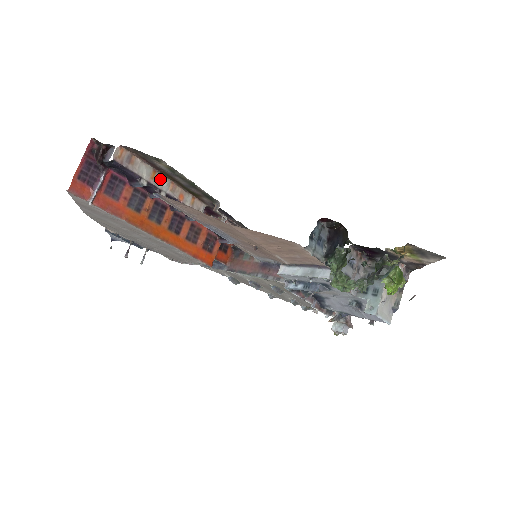
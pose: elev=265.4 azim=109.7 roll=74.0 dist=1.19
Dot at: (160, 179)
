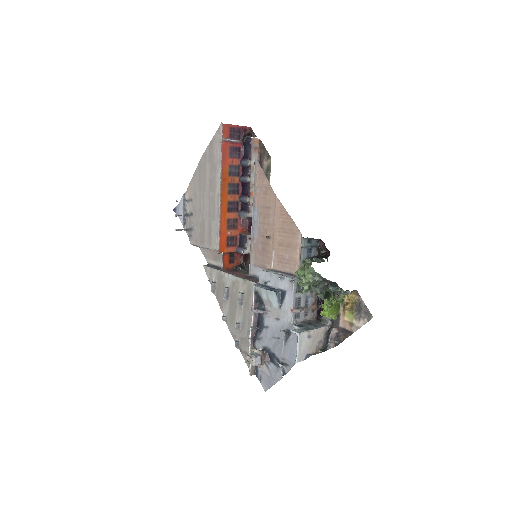
Dot at: occluded
